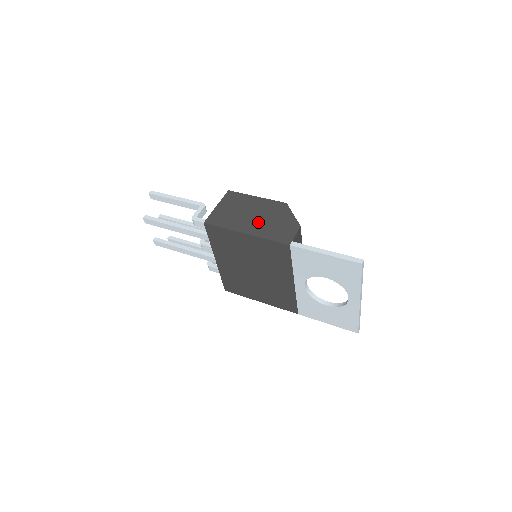
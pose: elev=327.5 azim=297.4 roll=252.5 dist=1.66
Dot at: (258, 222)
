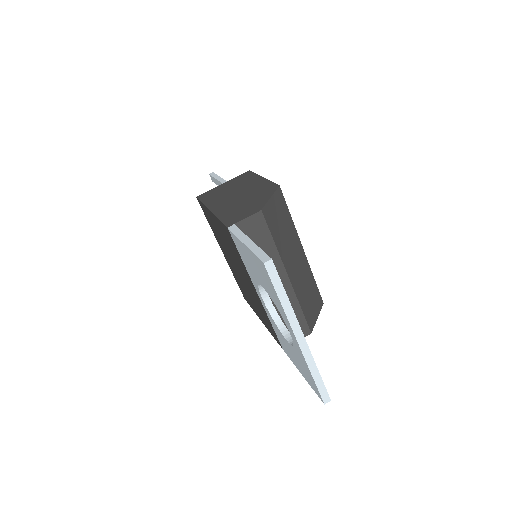
Dot at: (232, 201)
